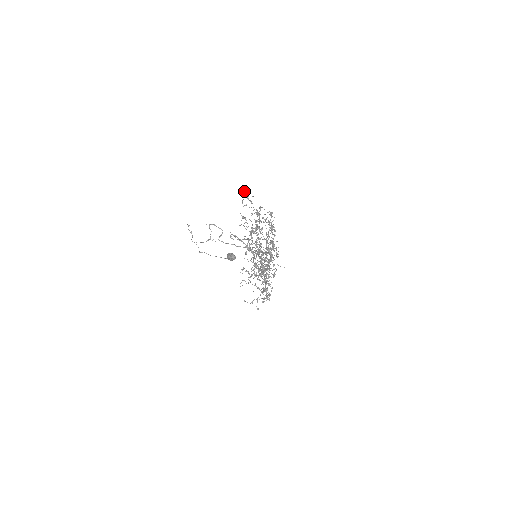
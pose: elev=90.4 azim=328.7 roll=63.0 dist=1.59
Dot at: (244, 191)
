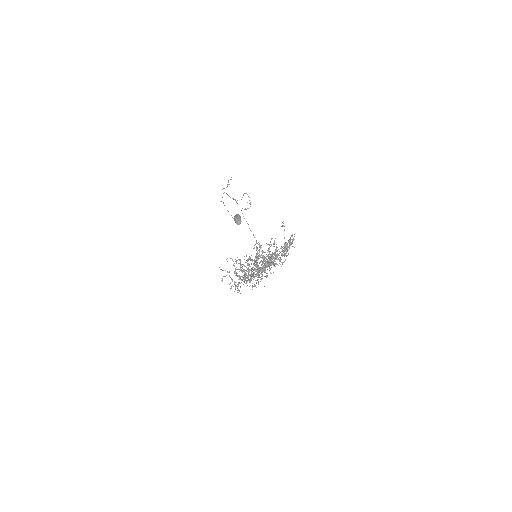
Dot at: occluded
